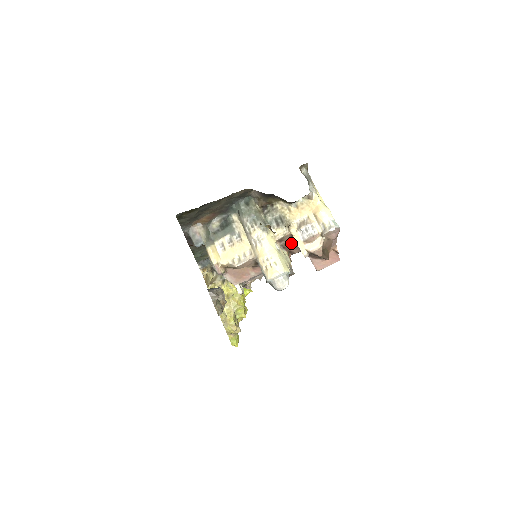
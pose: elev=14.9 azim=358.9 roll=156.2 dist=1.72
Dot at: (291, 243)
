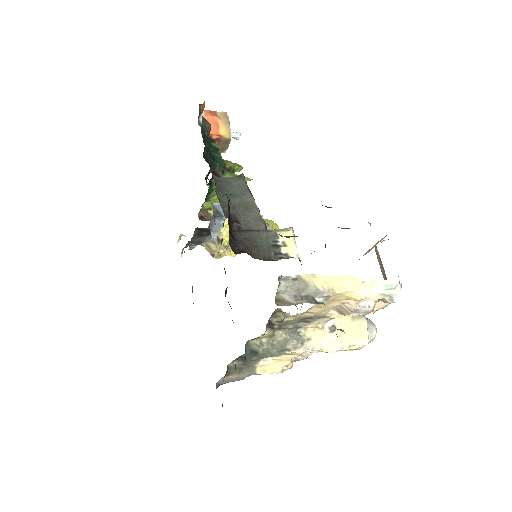
Dot at: occluded
